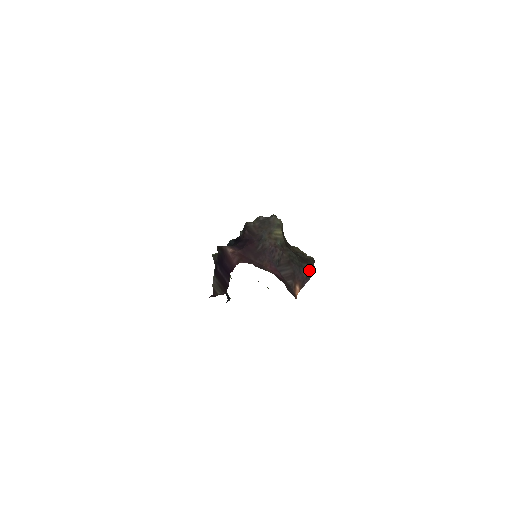
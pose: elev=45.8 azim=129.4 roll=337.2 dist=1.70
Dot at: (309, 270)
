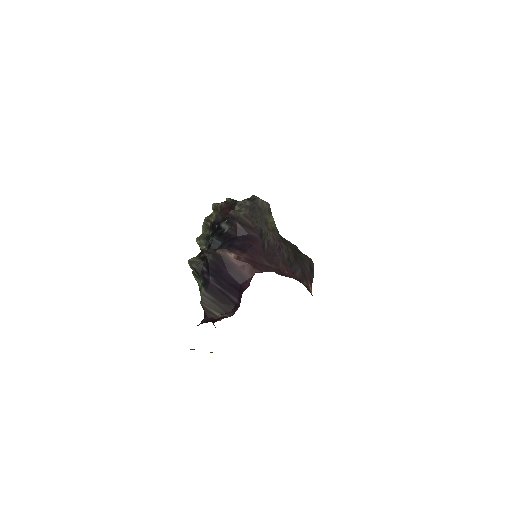
Dot at: (309, 262)
